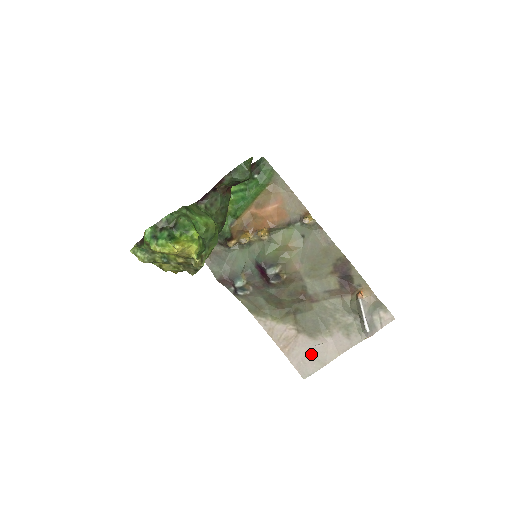
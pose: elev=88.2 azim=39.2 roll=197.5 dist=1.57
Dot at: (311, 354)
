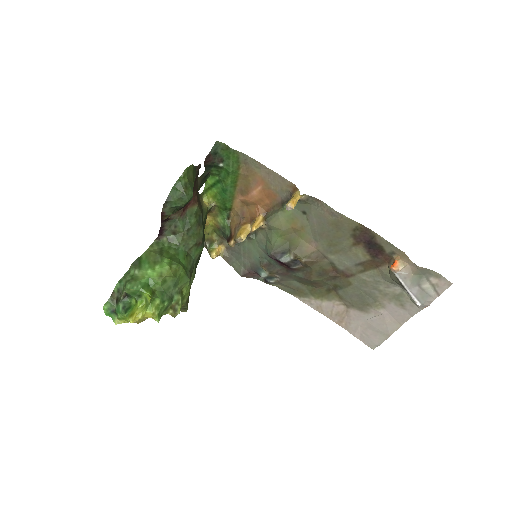
Dot at: (370, 327)
